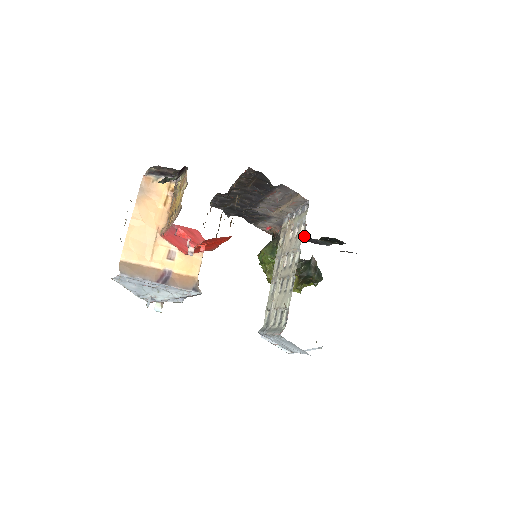
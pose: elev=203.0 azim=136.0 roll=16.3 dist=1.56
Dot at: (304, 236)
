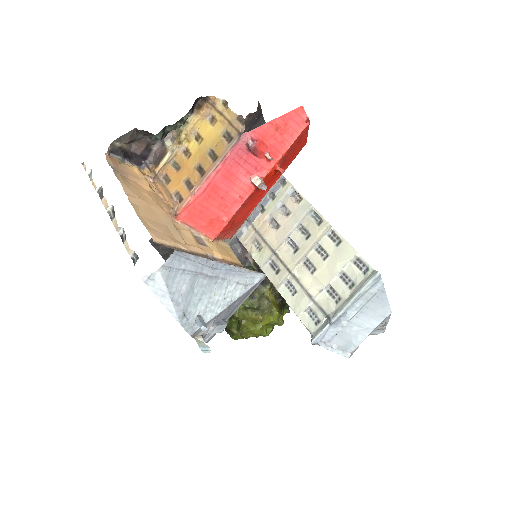
Dot at: occluded
